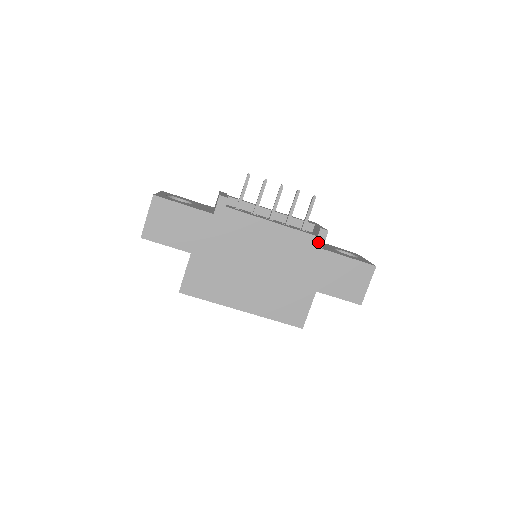
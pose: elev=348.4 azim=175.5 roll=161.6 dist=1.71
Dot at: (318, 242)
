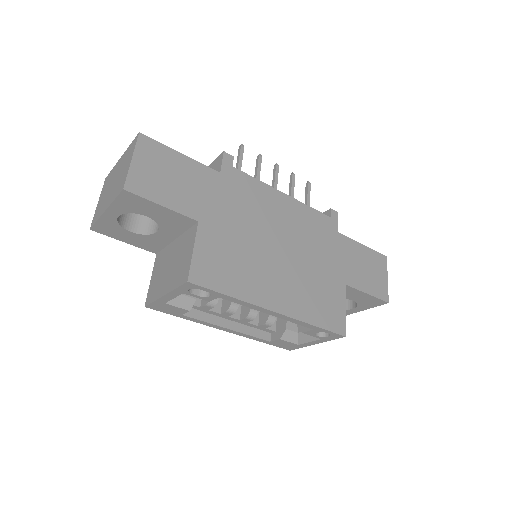
Dot at: (333, 224)
